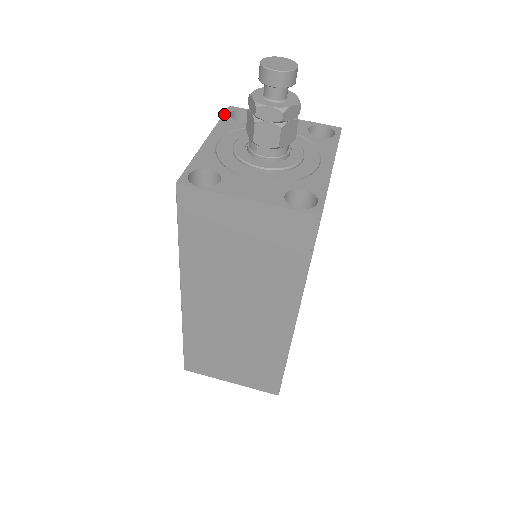
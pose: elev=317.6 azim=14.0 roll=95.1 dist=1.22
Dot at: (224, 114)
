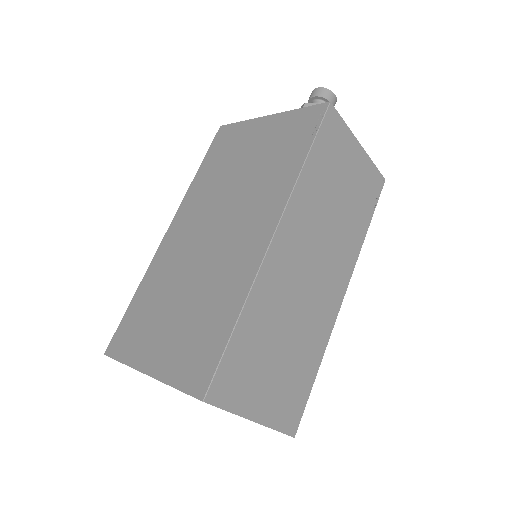
Dot at: (233, 123)
